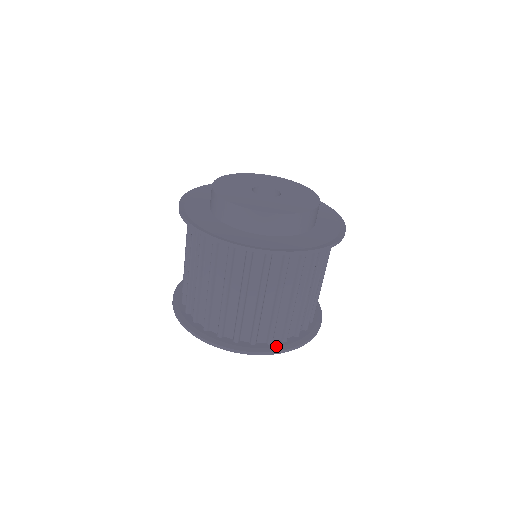
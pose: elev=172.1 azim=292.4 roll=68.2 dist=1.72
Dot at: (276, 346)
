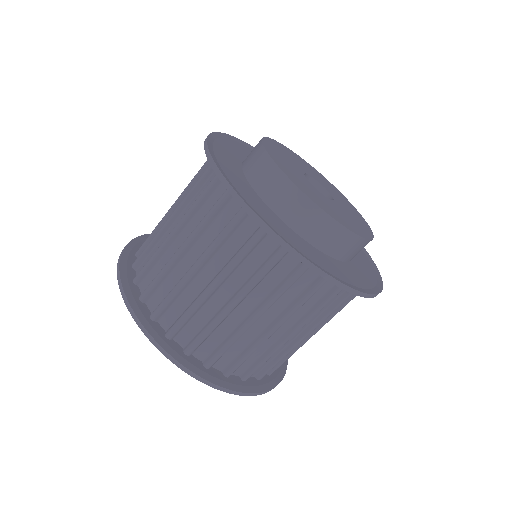
Dot at: (265, 382)
